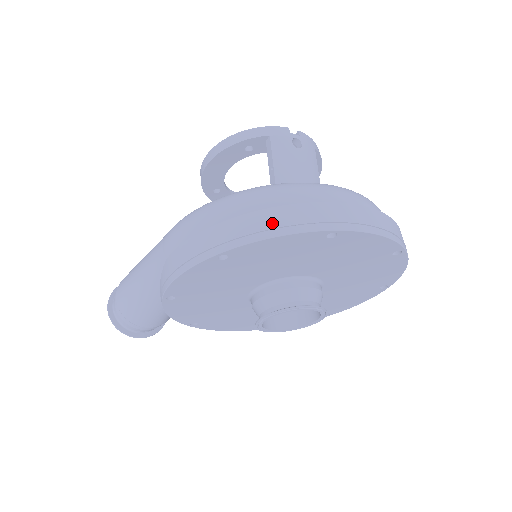
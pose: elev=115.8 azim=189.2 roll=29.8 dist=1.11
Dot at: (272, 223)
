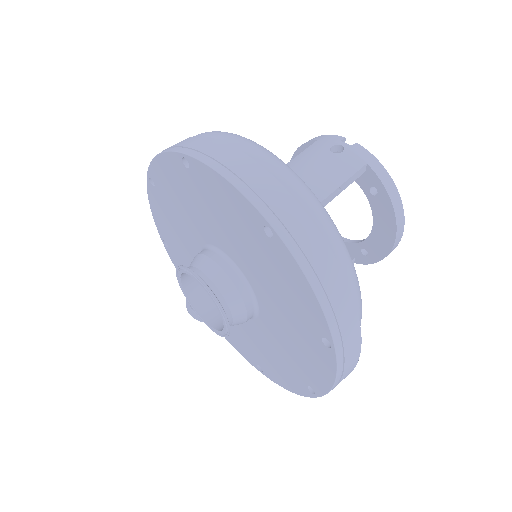
Dot at: occluded
